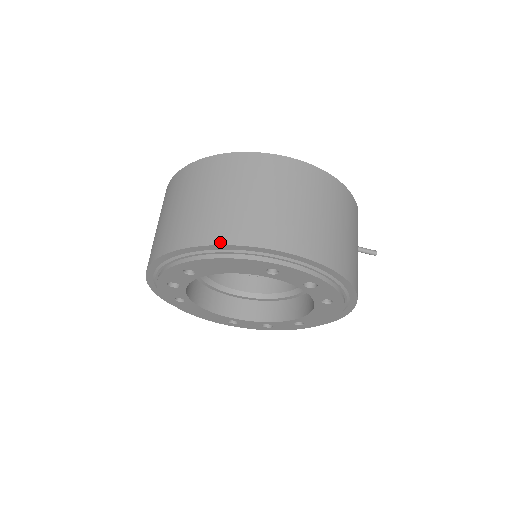
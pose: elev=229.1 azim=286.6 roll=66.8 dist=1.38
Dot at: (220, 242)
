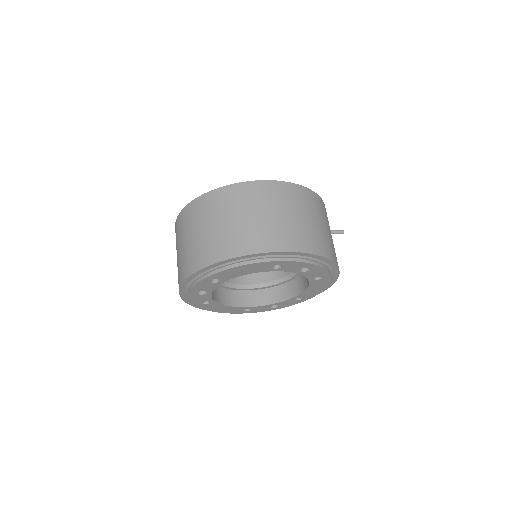
Dot at: (237, 255)
